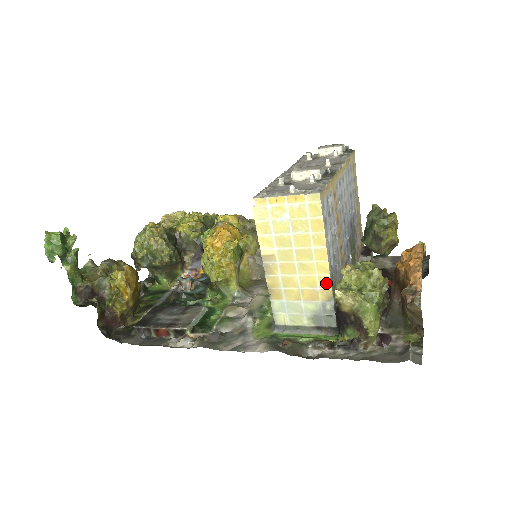
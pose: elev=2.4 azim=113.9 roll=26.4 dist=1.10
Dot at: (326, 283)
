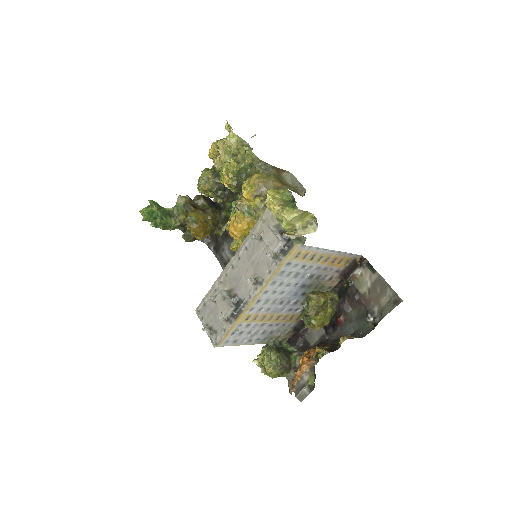
Dot at: occluded
